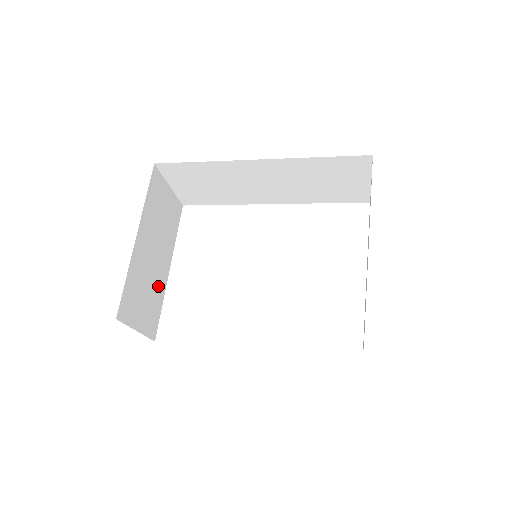
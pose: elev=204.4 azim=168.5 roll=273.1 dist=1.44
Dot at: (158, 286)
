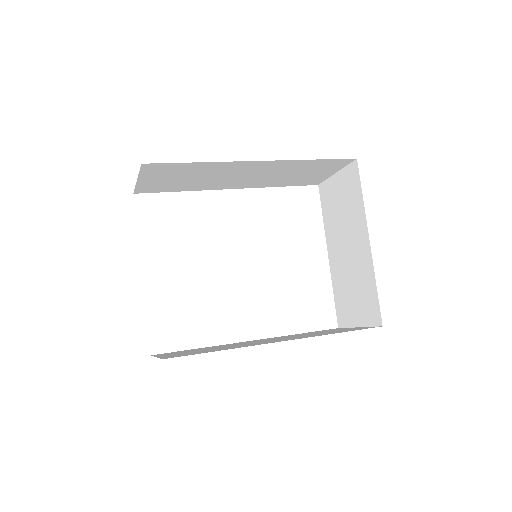
Dot at: occluded
